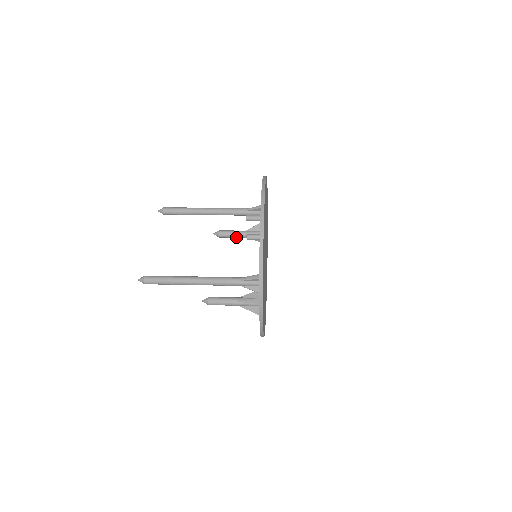
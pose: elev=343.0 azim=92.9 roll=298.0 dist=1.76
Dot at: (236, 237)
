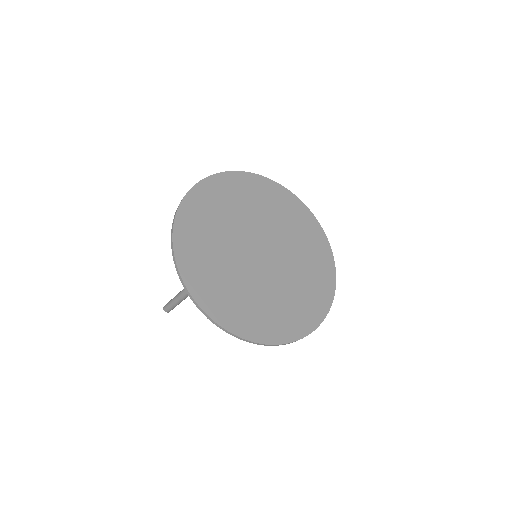
Dot at: occluded
